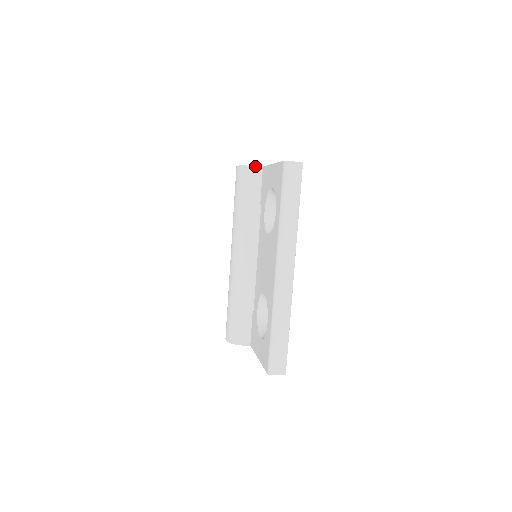
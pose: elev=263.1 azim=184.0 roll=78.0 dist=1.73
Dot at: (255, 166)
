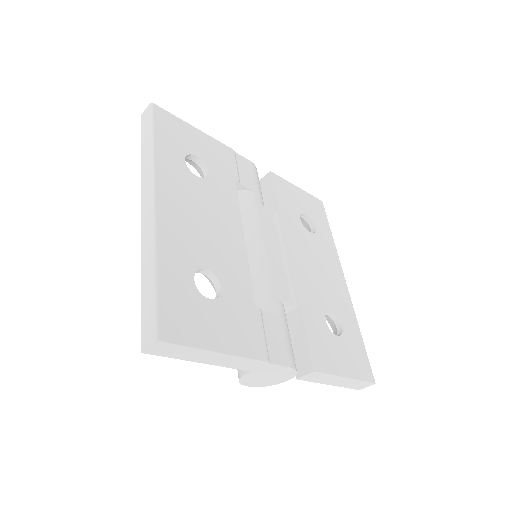
Dot at: occluded
